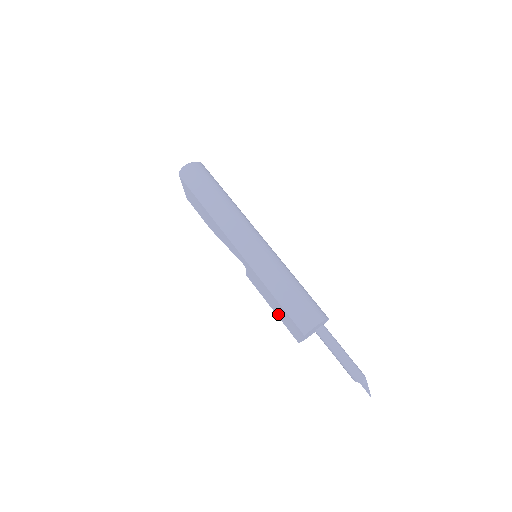
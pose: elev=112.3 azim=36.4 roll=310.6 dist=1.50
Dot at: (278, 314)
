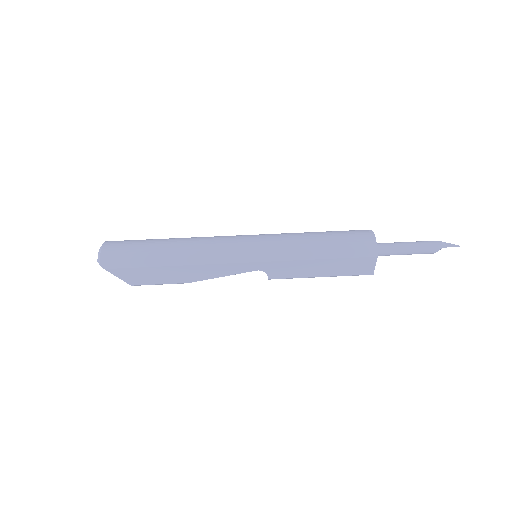
Dot at: (333, 273)
